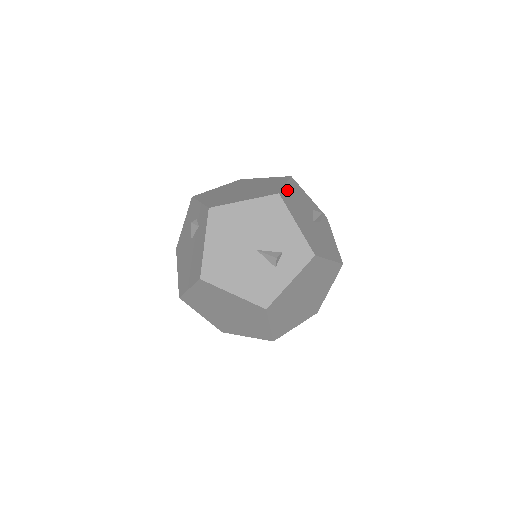
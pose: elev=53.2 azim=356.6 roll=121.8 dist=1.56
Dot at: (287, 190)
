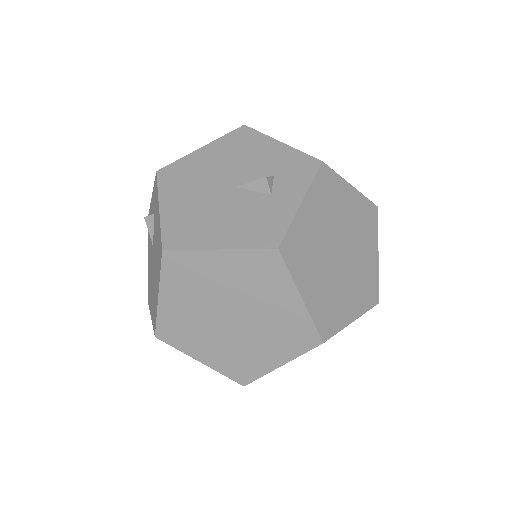
Dot at: occluded
